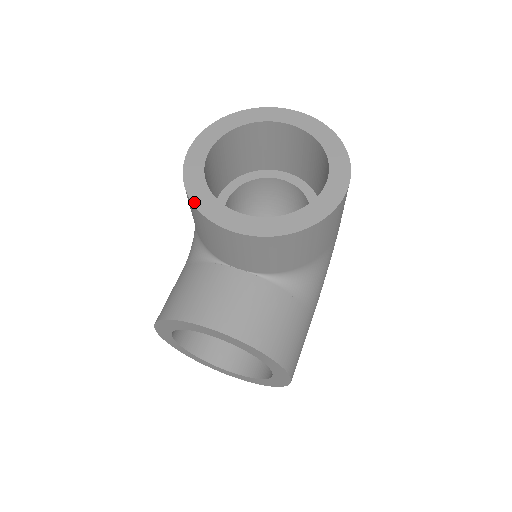
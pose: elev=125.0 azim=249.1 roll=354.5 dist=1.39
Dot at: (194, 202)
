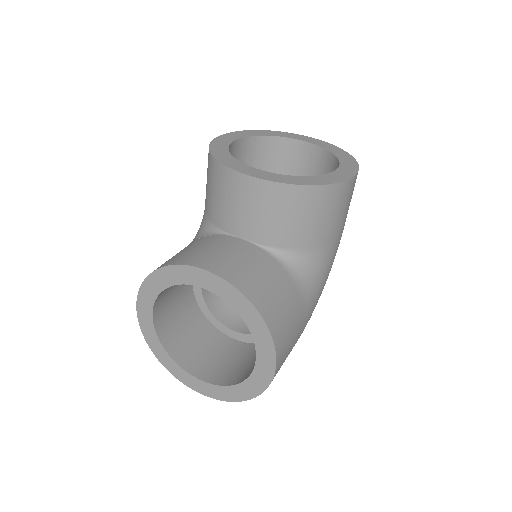
Dot at: (216, 157)
